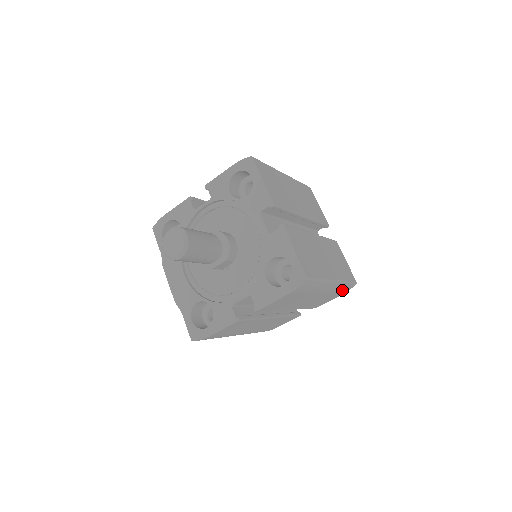
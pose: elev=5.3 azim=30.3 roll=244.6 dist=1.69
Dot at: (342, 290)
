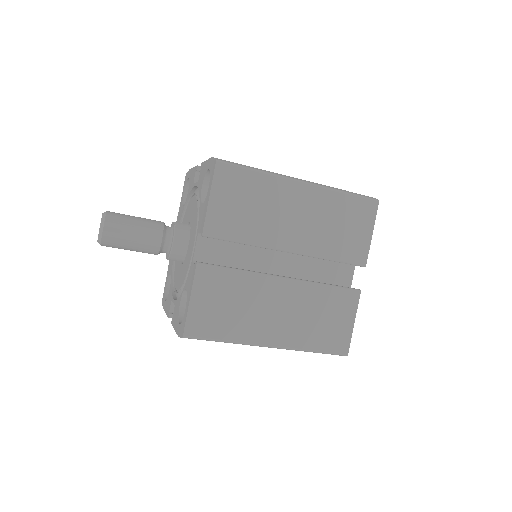
Dot at: occluded
